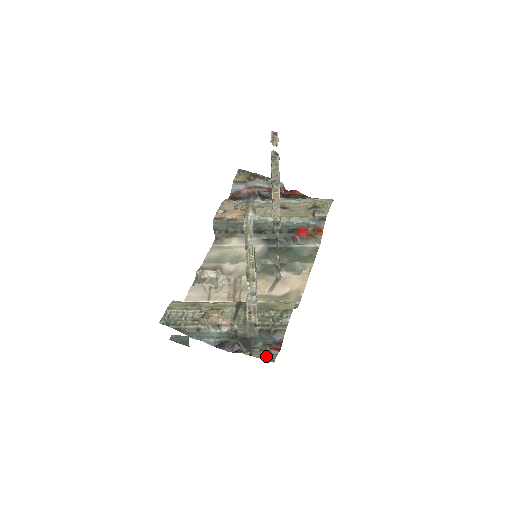
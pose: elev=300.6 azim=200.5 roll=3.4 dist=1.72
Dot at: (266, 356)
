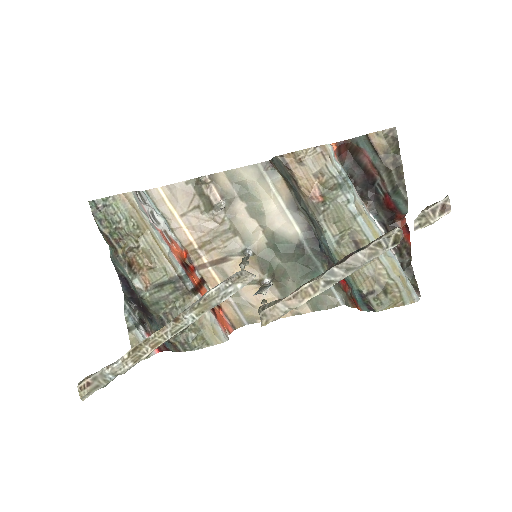
Dot at: occluded
